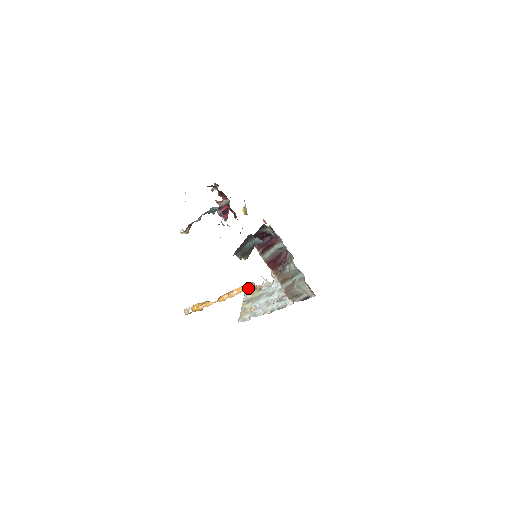
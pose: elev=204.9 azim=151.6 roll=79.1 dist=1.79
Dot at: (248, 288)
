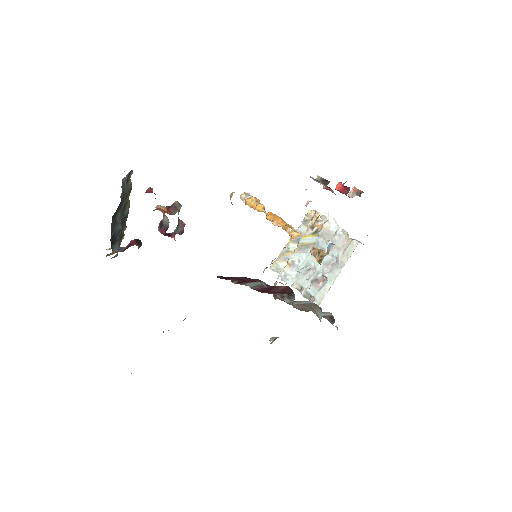
Dot at: occluded
